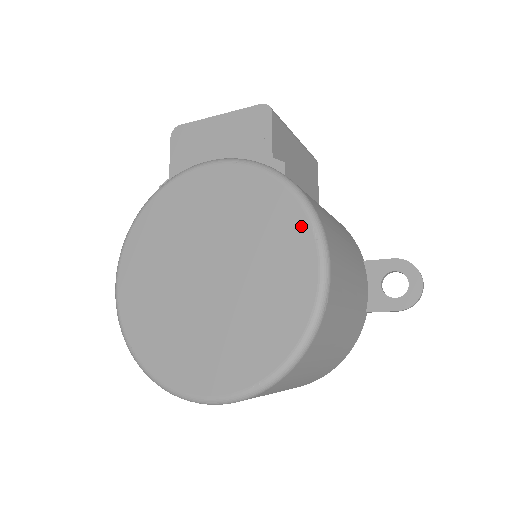
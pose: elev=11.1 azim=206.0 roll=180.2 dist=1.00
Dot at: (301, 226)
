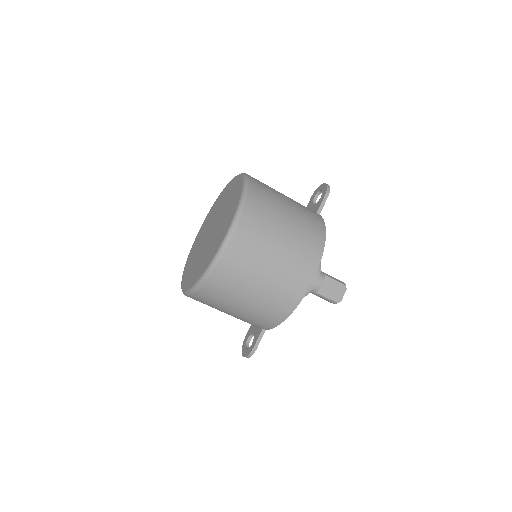
Dot at: (229, 185)
